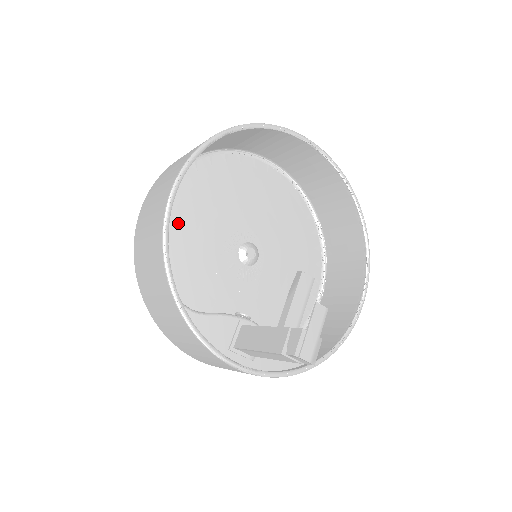
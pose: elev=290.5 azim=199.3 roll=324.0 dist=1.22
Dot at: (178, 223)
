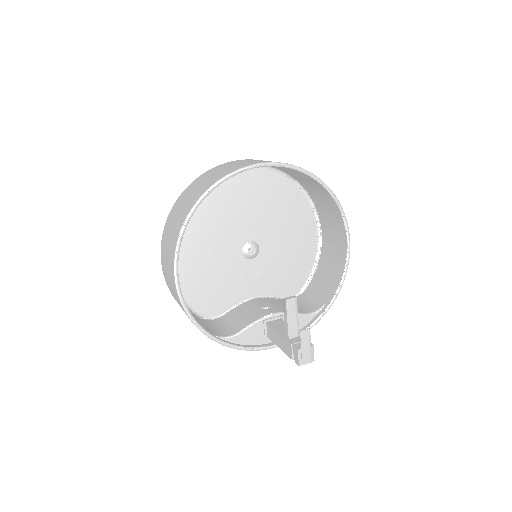
Dot at: (192, 265)
